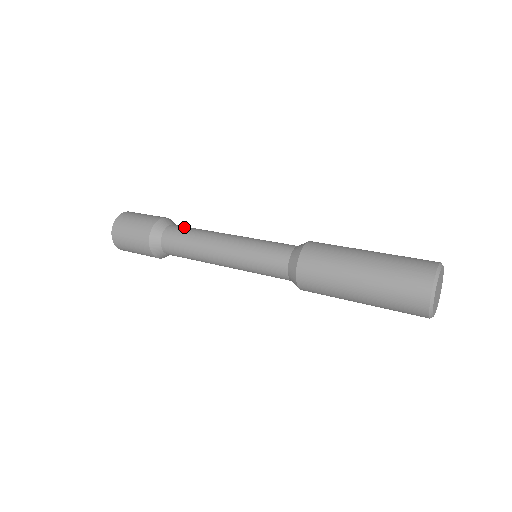
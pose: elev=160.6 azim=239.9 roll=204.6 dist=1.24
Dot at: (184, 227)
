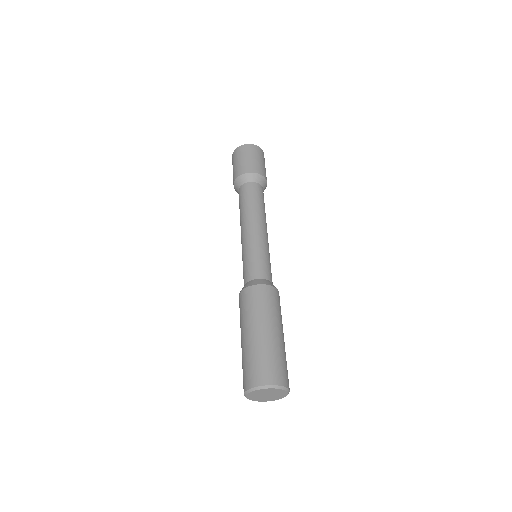
Dot at: (258, 193)
